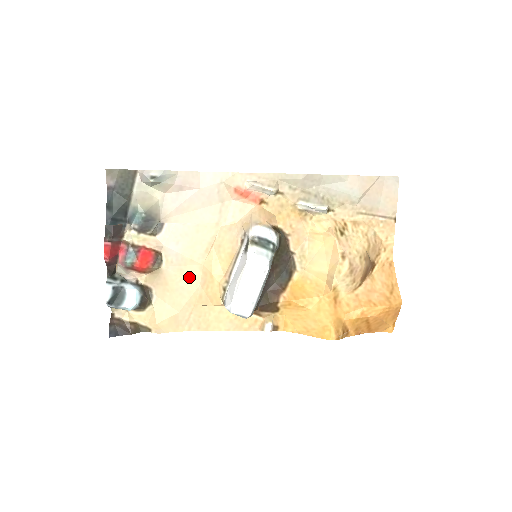
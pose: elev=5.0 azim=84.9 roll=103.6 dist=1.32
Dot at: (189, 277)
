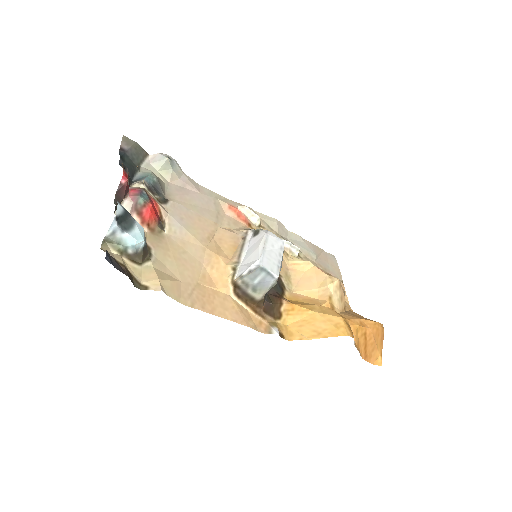
Dot at: (192, 253)
